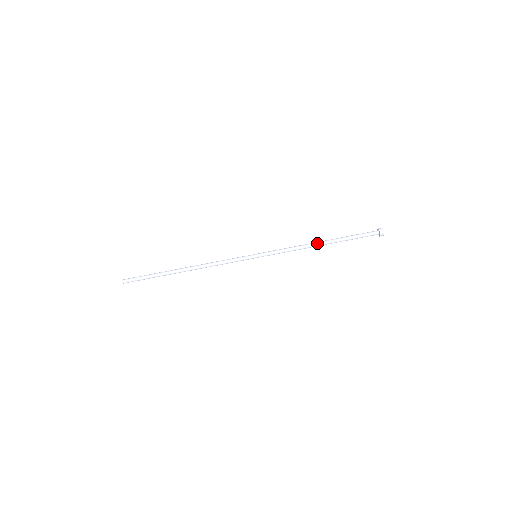
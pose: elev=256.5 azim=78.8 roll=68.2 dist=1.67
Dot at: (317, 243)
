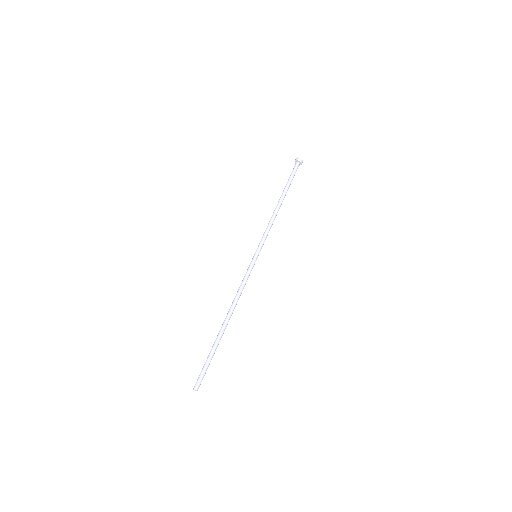
Dot at: (276, 206)
